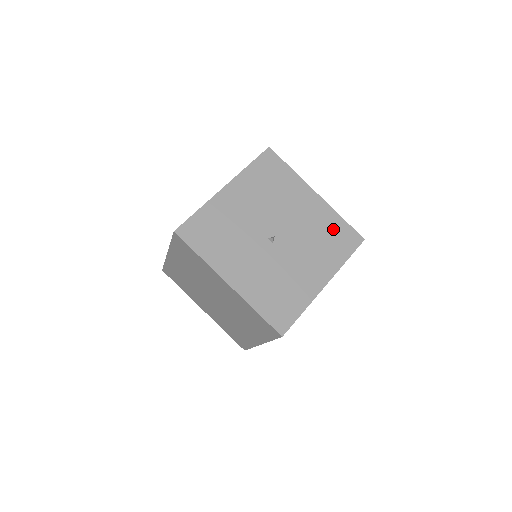
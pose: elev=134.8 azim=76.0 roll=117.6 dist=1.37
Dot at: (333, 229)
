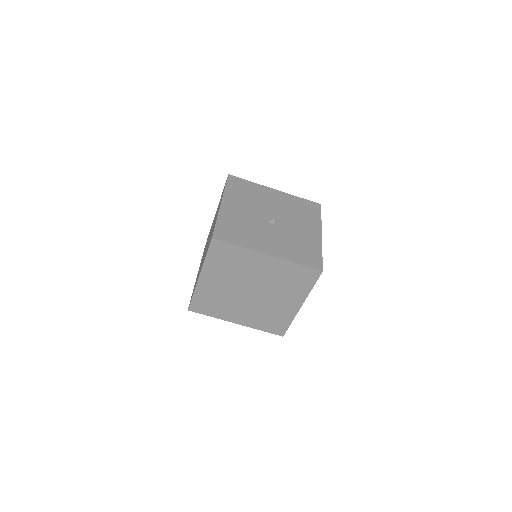
Dot at: (300, 205)
